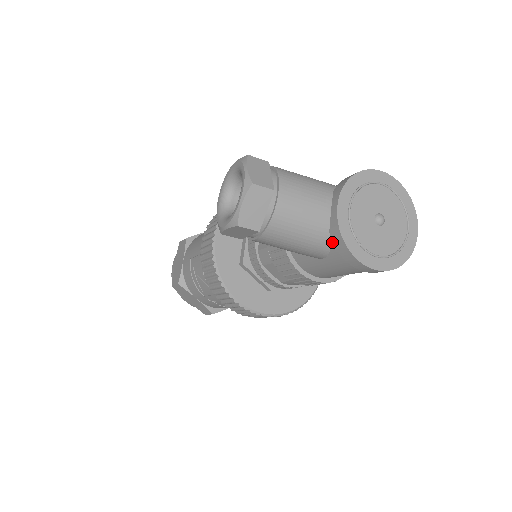
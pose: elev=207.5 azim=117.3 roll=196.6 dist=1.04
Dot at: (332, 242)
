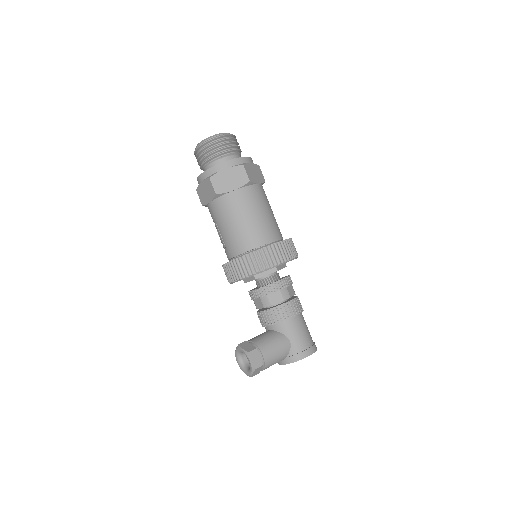
Dot at: occluded
